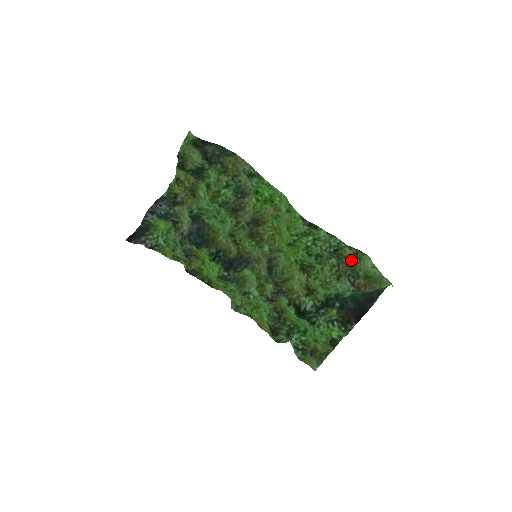
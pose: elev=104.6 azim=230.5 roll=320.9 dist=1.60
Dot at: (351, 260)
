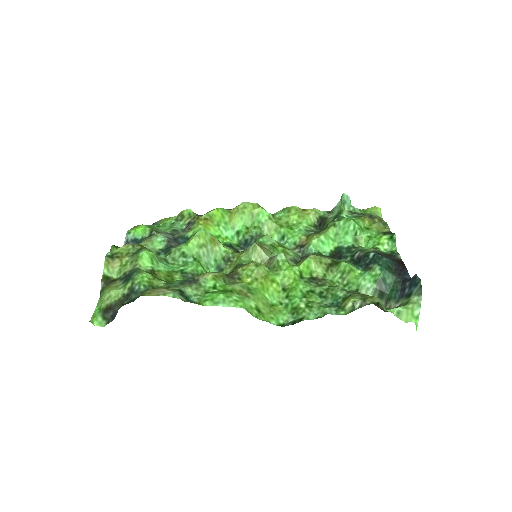
Dot at: (361, 296)
